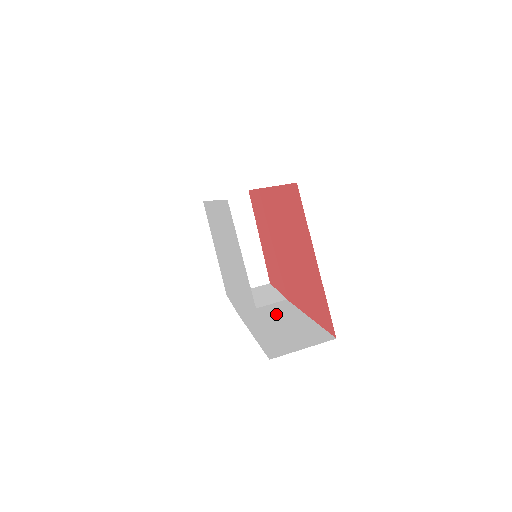
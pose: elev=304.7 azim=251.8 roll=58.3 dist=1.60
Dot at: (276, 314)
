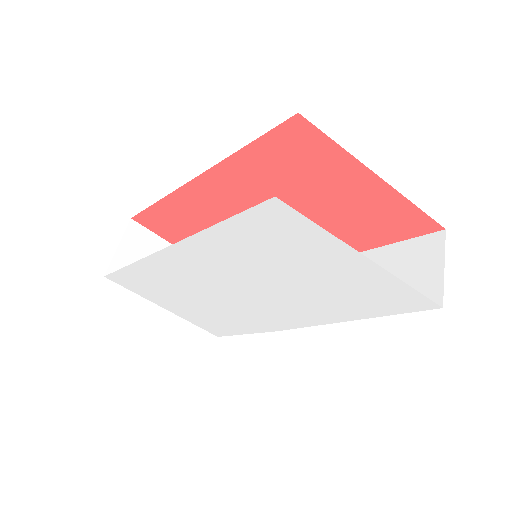
Dot at: occluded
